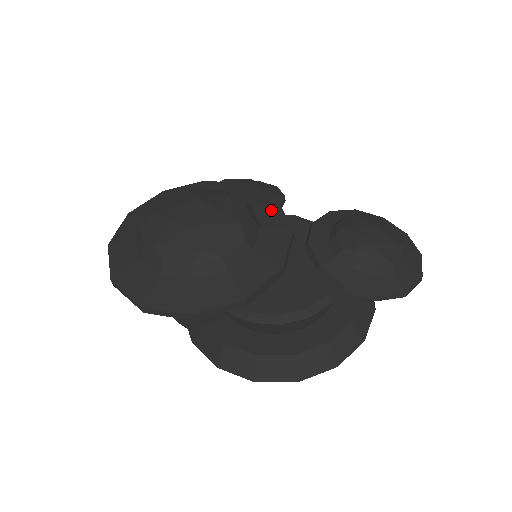
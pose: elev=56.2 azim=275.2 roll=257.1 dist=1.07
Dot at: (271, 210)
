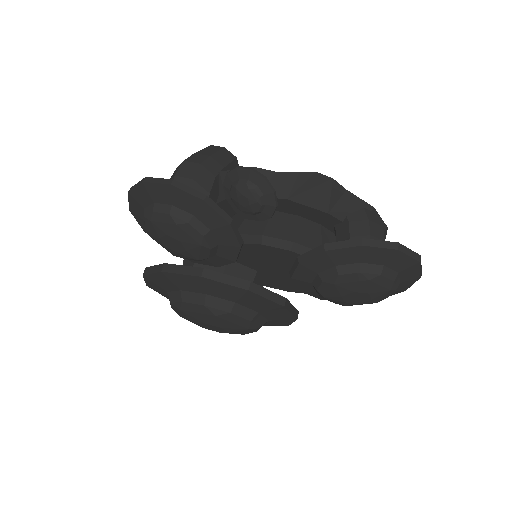
Dot at: (252, 300)
